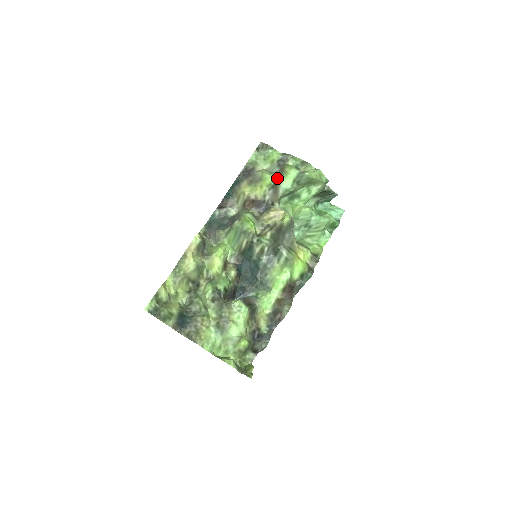
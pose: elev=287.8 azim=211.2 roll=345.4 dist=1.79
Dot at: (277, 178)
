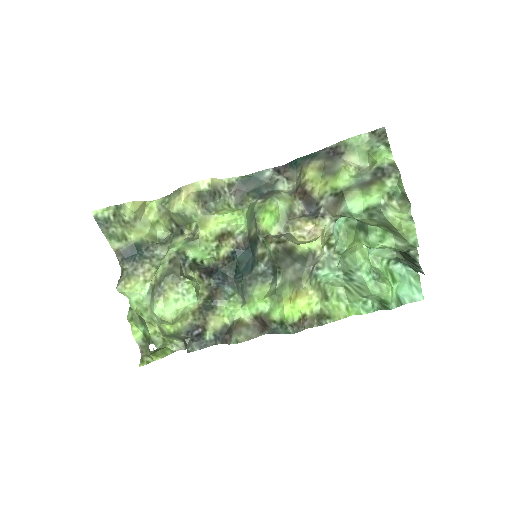
Dot at: (351, 188)
